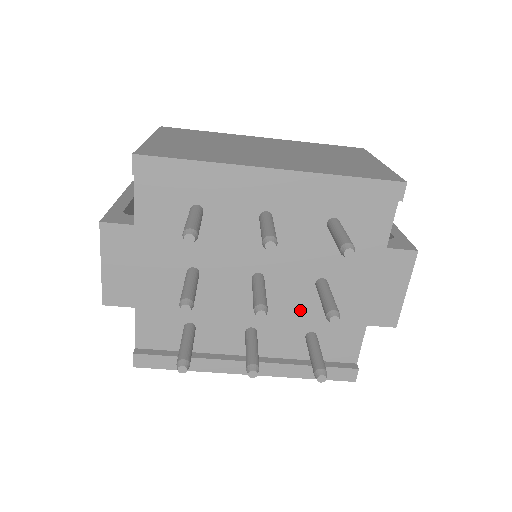
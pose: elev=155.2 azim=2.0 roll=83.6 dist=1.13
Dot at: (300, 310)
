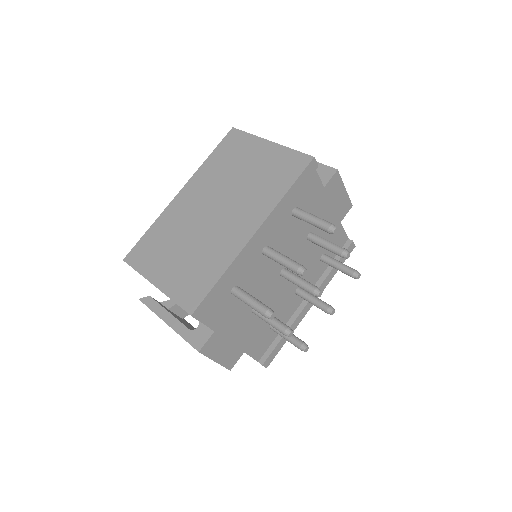
Dot at: (310, 256)
